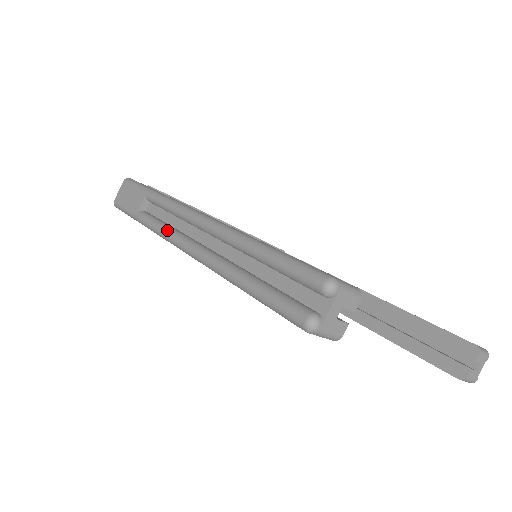
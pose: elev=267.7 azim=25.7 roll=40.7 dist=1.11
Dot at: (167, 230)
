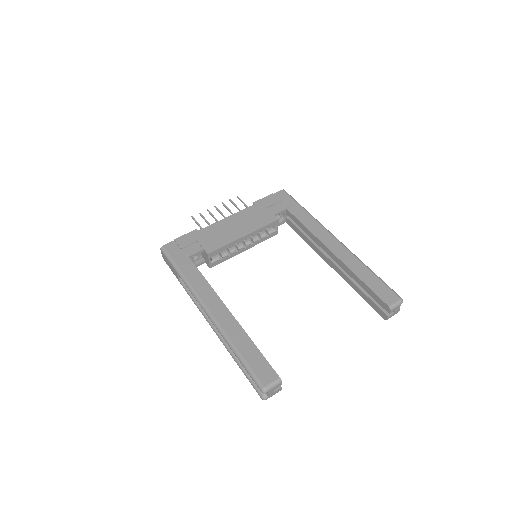
Dot at: (198, 307)
